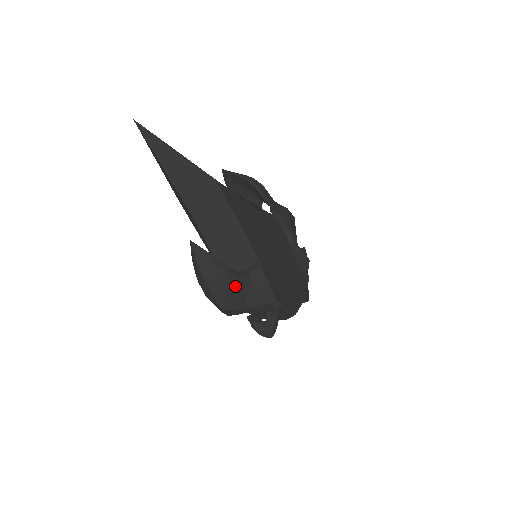
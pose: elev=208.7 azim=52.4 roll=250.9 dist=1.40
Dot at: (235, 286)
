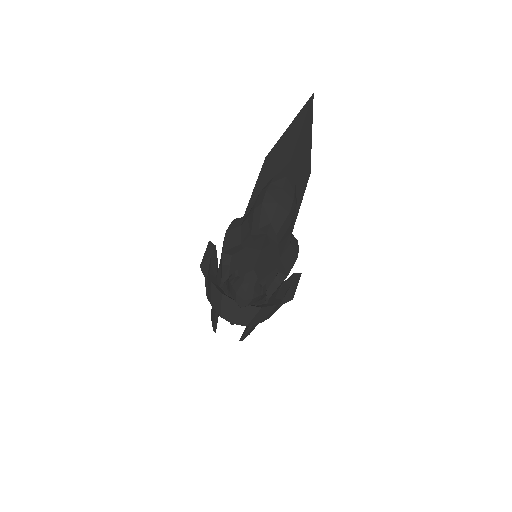
Dot at: (291, 222)
